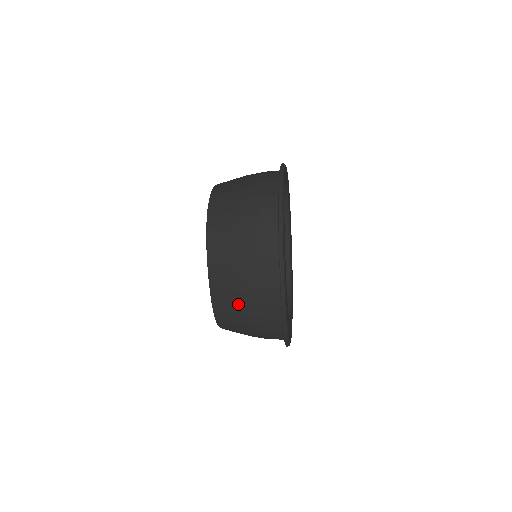
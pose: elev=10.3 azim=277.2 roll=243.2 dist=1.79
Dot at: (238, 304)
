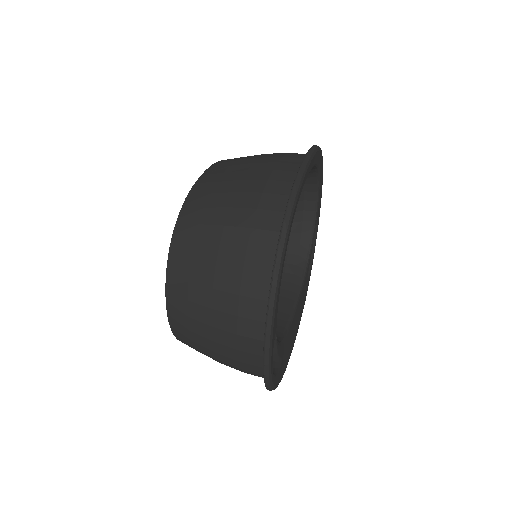
Dot at: occluded
